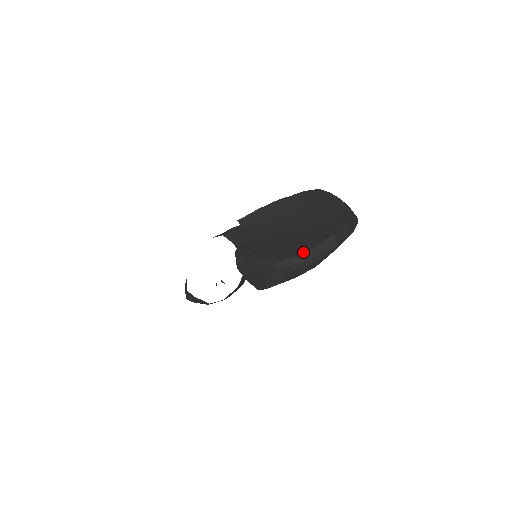
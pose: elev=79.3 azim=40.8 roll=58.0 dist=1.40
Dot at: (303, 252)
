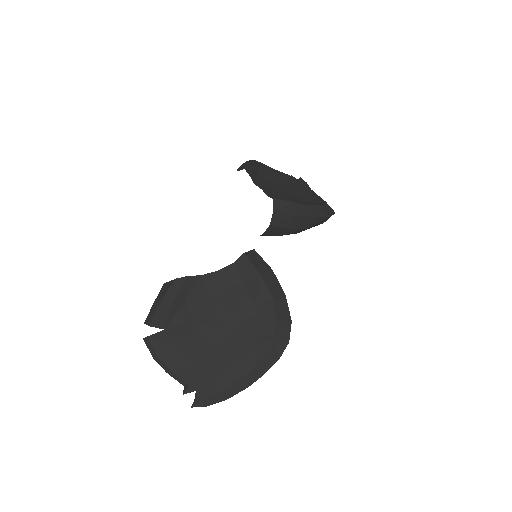
Dot at: (163, 360)
